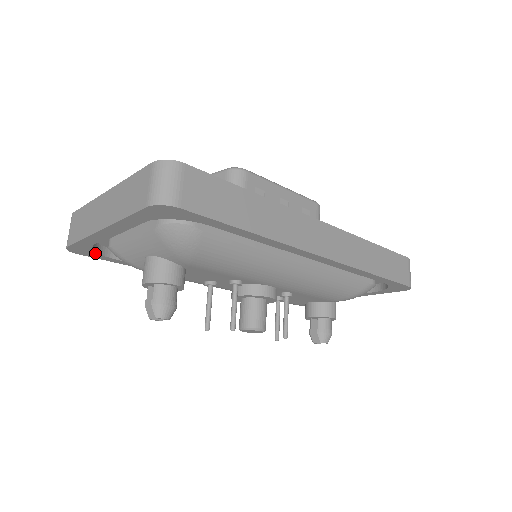
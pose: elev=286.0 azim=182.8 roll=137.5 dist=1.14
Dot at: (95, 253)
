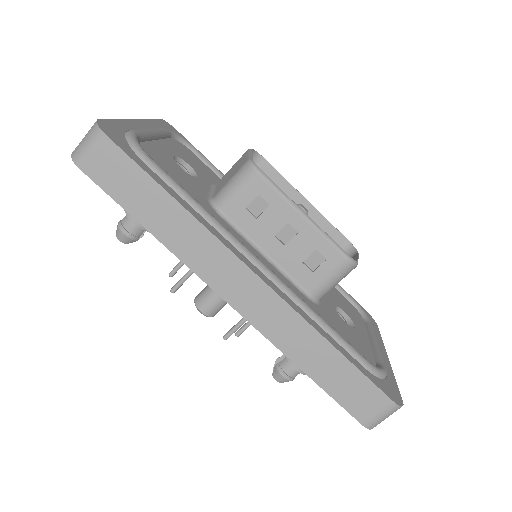
Dot at: occluded
